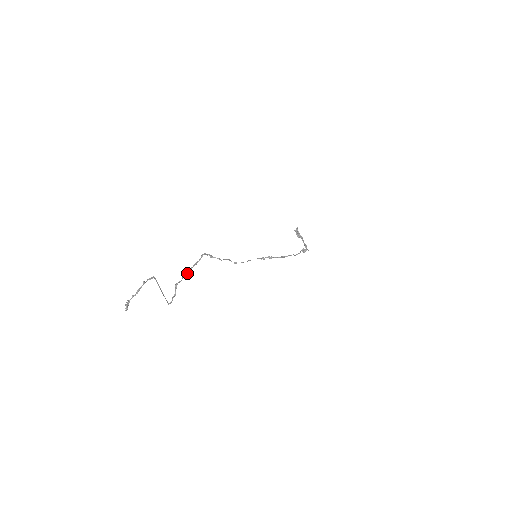
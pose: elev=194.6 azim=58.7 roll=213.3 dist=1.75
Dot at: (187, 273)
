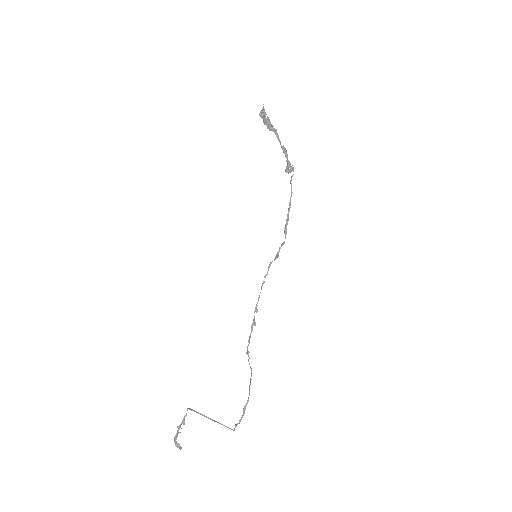
Dot at: occluded
